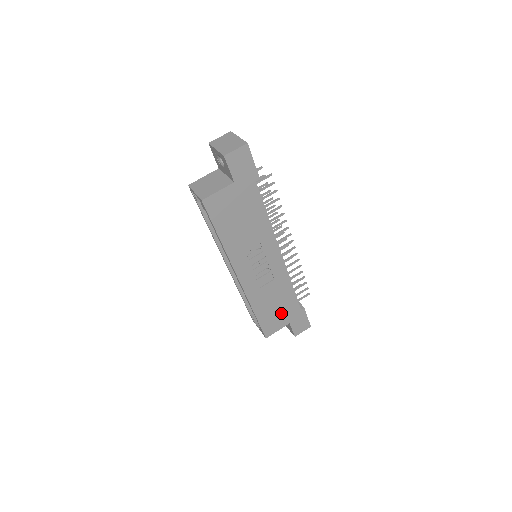
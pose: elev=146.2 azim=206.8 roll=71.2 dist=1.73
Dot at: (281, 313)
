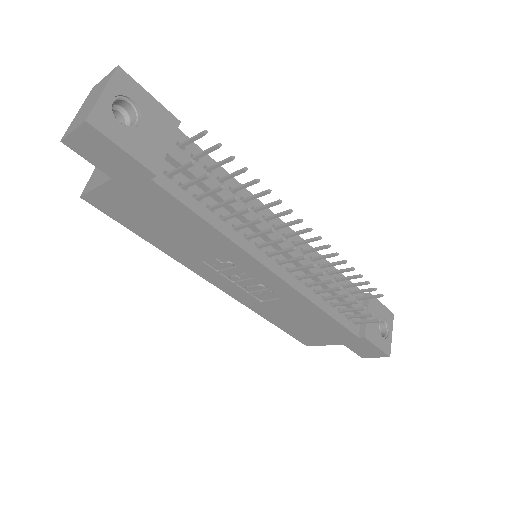
Dot at: (320, 332)
